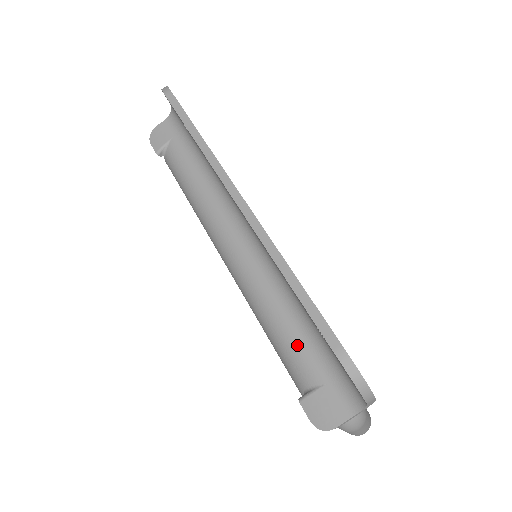
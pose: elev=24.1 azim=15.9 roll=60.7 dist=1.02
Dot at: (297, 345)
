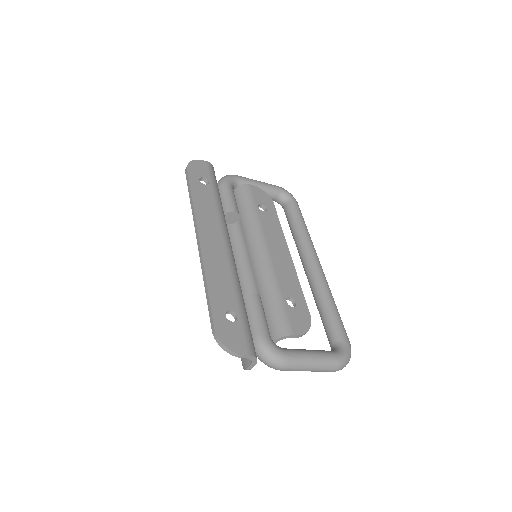
Dot at: occluded
